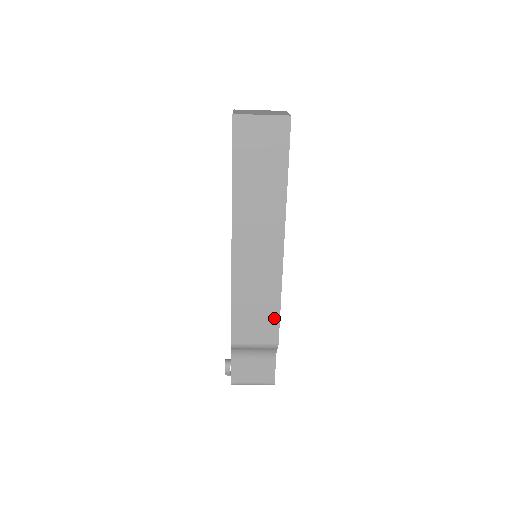
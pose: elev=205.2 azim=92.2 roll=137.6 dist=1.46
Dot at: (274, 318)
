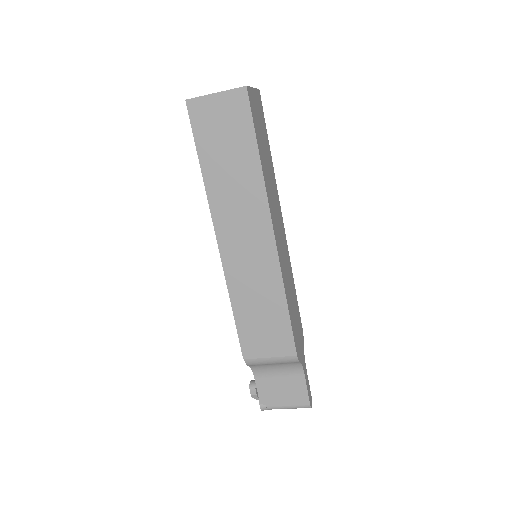
Dot at: (284, 324)
